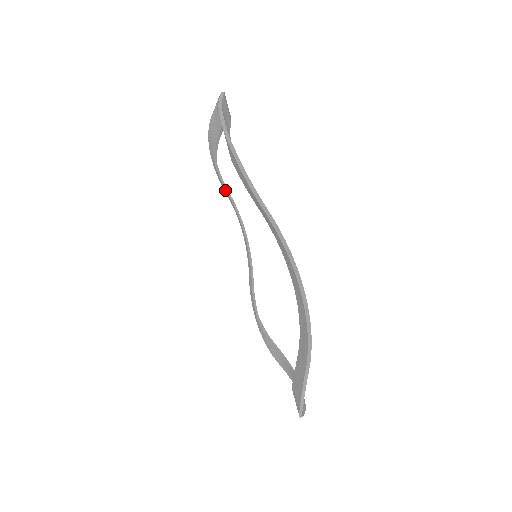
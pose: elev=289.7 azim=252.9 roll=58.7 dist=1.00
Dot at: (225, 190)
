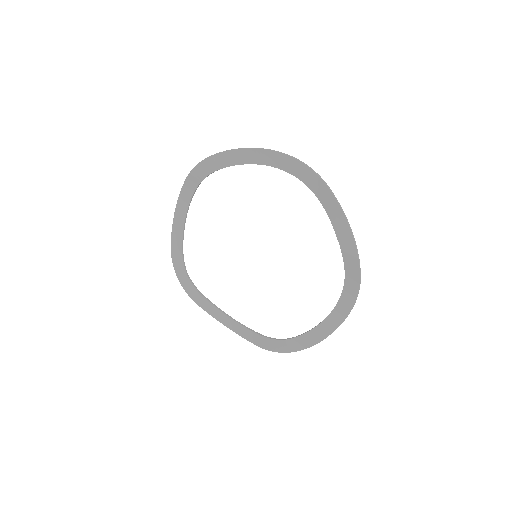
Dot at: (200, 295)
